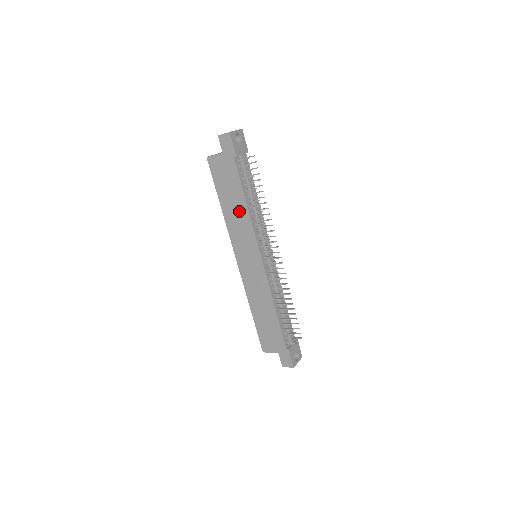
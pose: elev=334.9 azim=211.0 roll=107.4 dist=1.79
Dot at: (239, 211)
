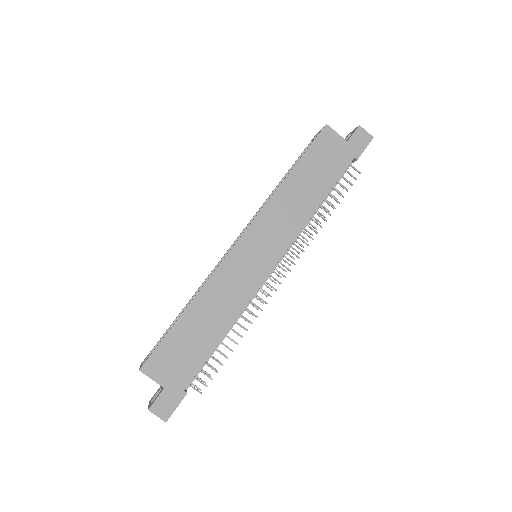
Dot at: (304, 201)
